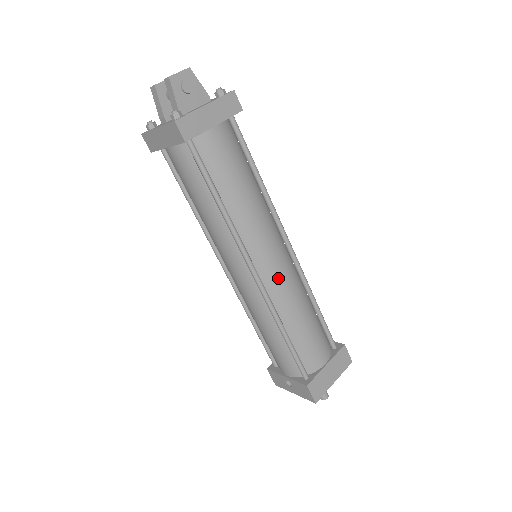
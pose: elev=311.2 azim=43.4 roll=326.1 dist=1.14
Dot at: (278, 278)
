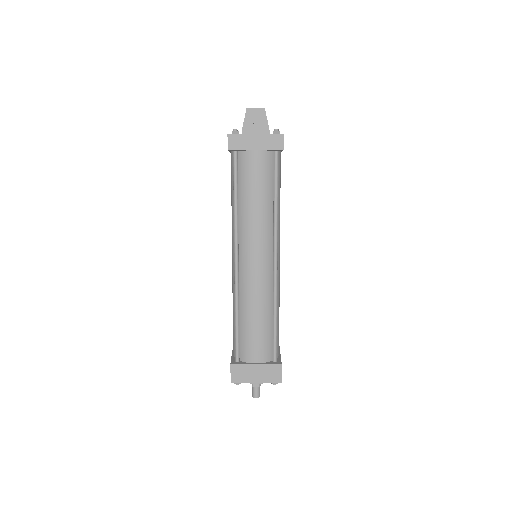
Dot at: (251, 275)
